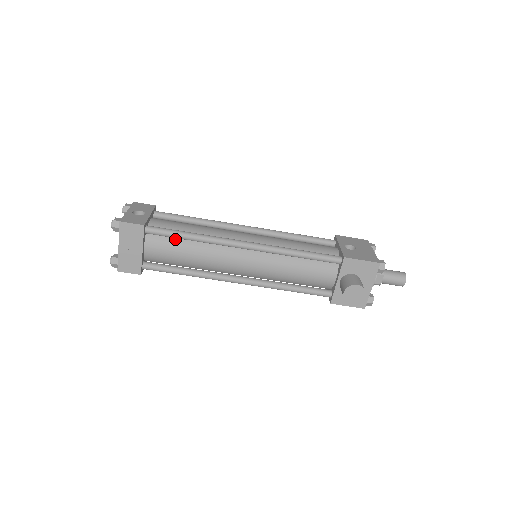
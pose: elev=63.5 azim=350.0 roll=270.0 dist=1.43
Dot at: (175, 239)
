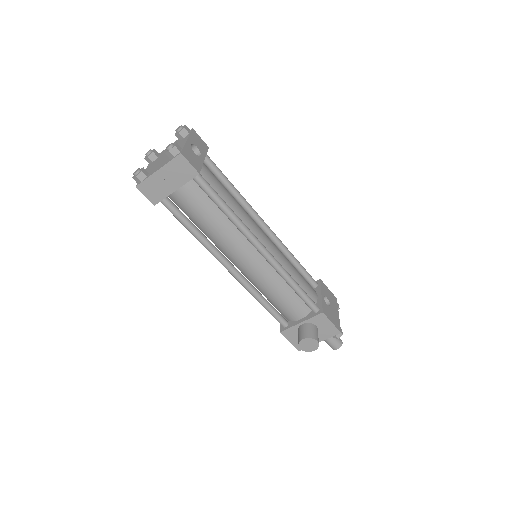
Dot at: (211, 201)
